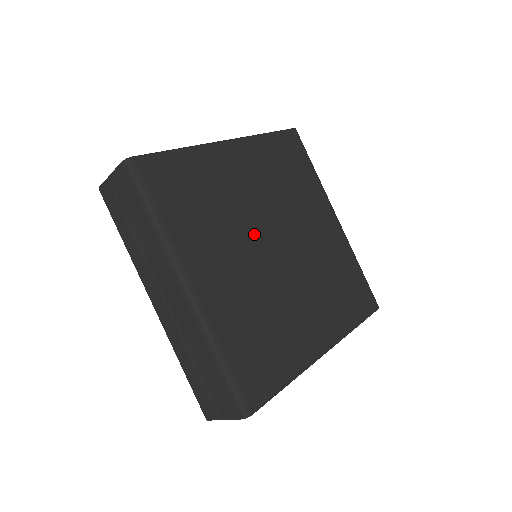
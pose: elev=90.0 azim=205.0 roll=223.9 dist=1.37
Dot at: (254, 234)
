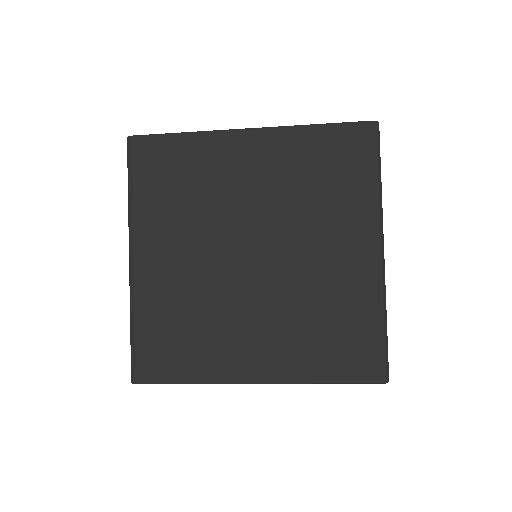
Dot at: (227, 234)
